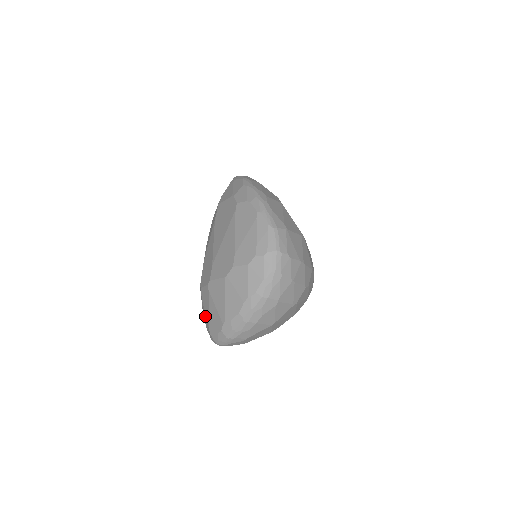
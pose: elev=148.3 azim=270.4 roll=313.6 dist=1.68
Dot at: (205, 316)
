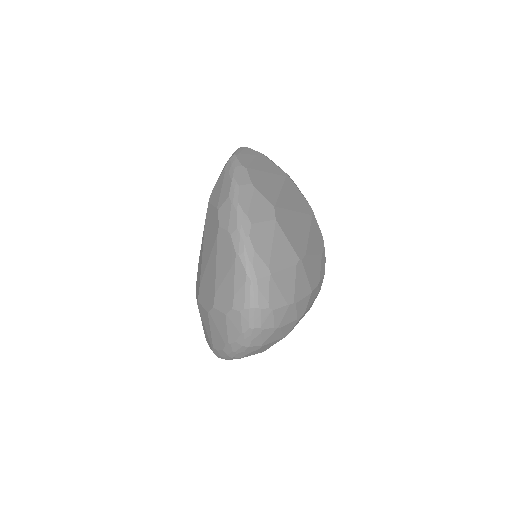
Dot at: occluded
